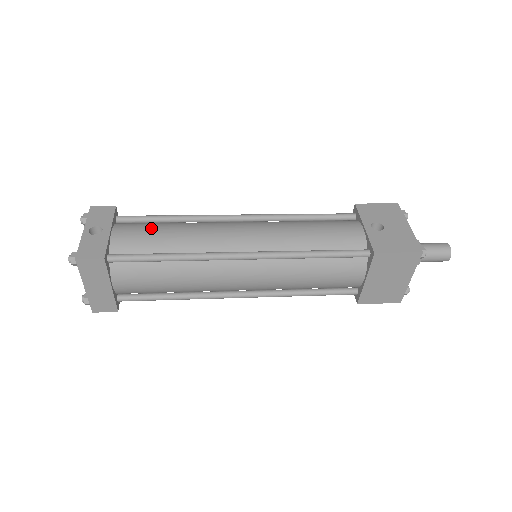
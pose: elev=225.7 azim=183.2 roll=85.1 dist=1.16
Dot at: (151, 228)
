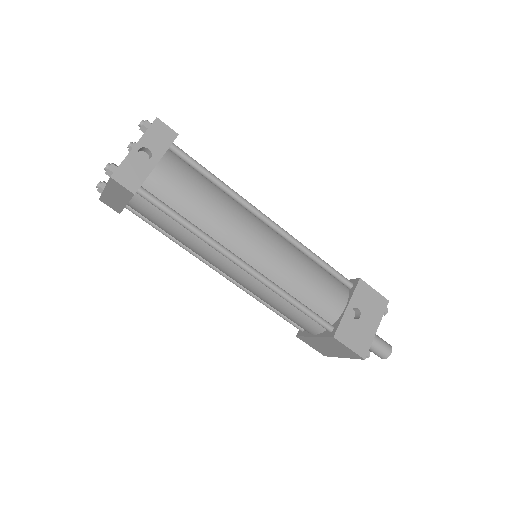
Dot at: (192, 184)
